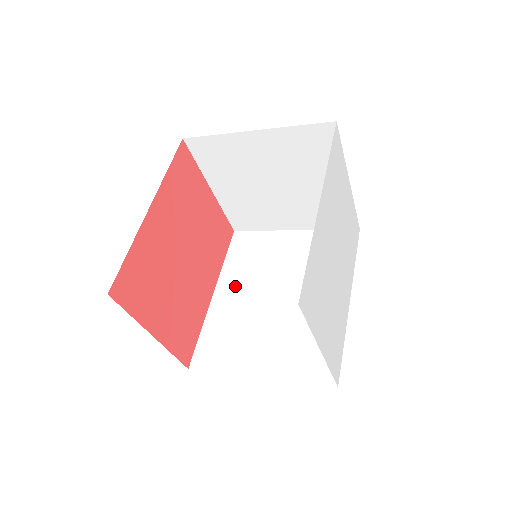
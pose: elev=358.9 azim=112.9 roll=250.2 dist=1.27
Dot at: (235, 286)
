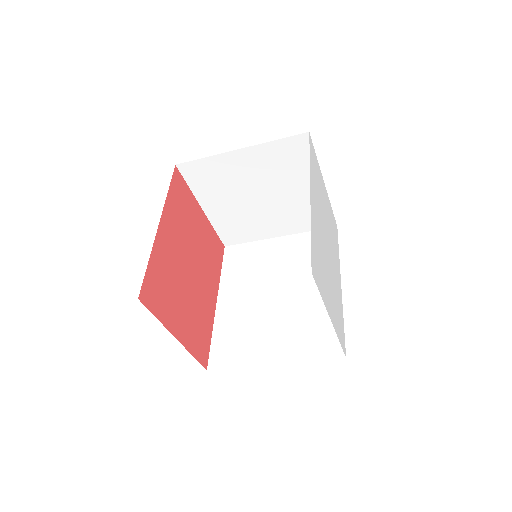
Dot at: (235, 292)
